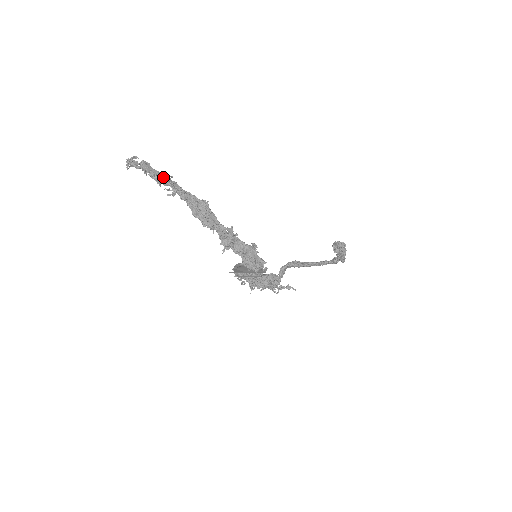
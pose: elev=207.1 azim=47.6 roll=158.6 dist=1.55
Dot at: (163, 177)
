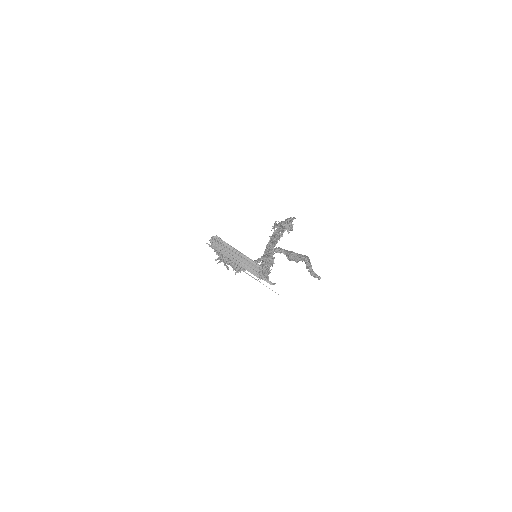
Dot at: occluded
